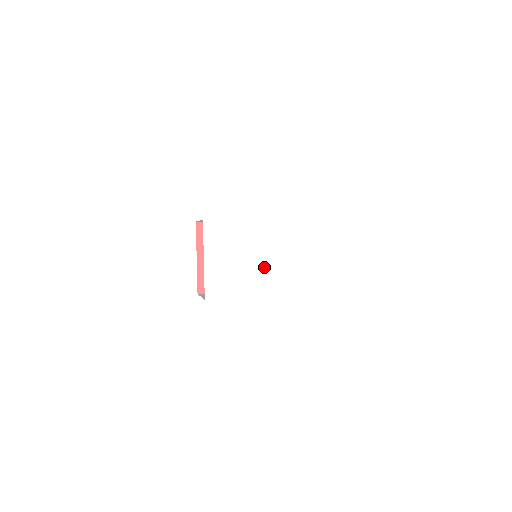
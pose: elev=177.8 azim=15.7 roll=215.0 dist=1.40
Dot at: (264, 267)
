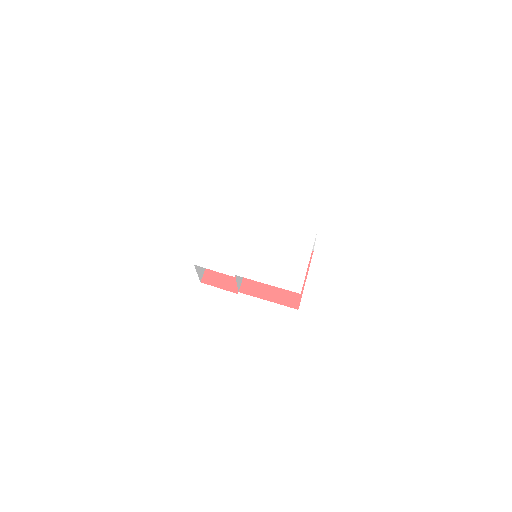
Dot at: (254, 254)
